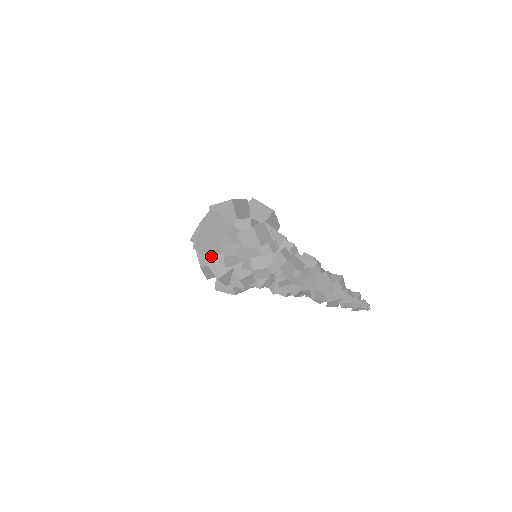
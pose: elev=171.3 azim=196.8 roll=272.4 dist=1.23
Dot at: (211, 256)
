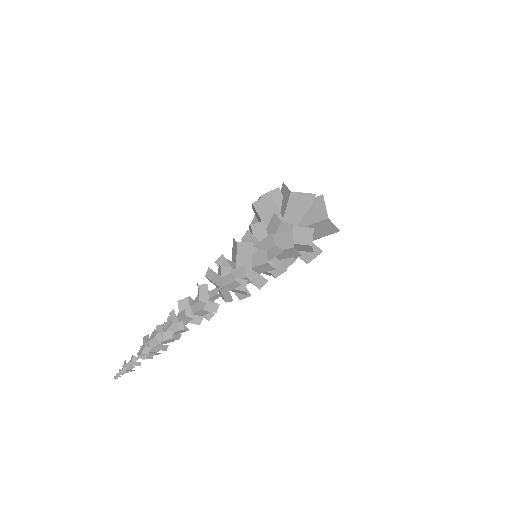
Dot at: occluded
